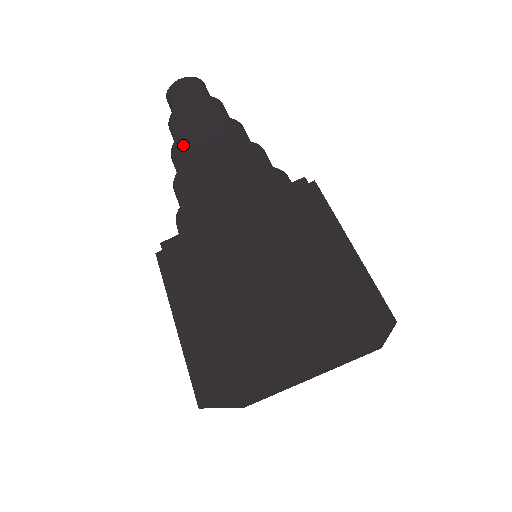
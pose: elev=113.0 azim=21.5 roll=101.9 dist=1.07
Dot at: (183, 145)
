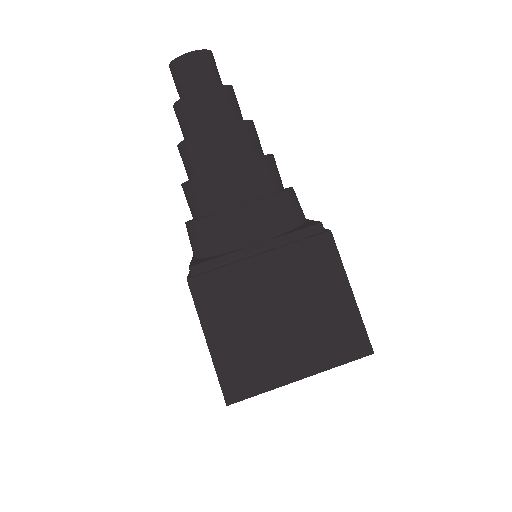
Dot at: (199, 148)
